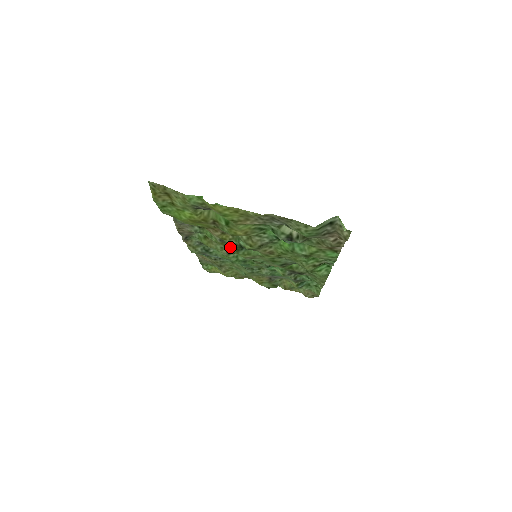
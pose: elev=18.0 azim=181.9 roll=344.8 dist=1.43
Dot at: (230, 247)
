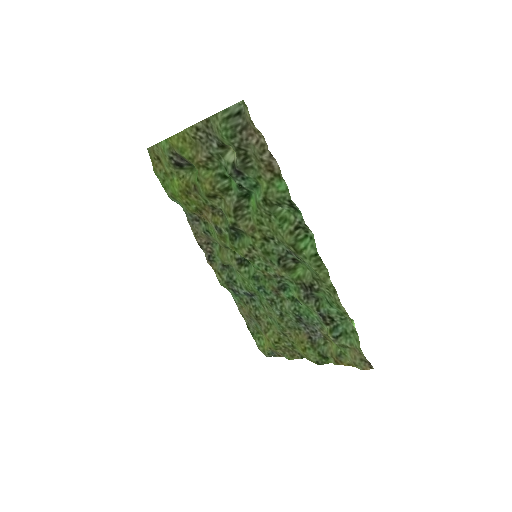
Dot at: (227, 239)
